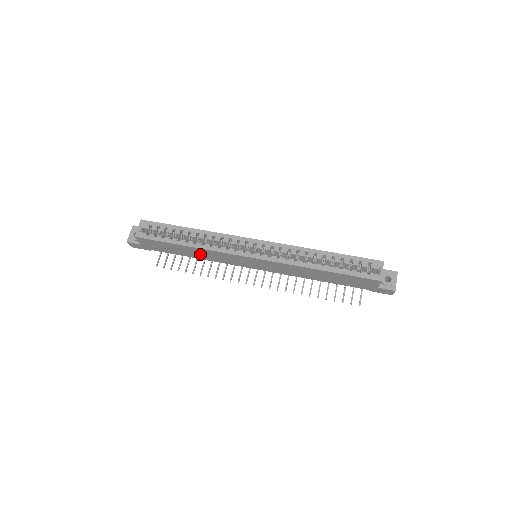
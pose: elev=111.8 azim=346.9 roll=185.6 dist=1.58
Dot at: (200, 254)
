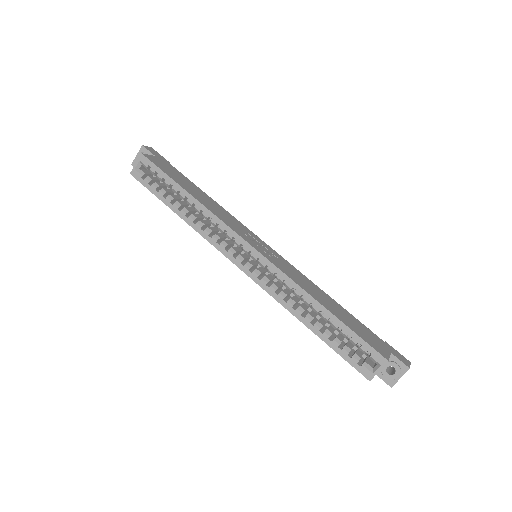
Dot at: occluded
